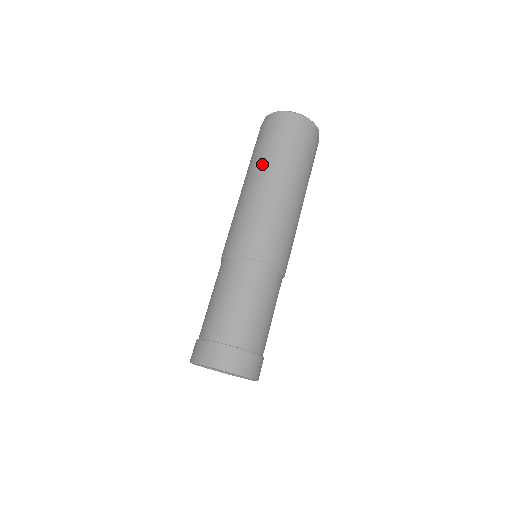
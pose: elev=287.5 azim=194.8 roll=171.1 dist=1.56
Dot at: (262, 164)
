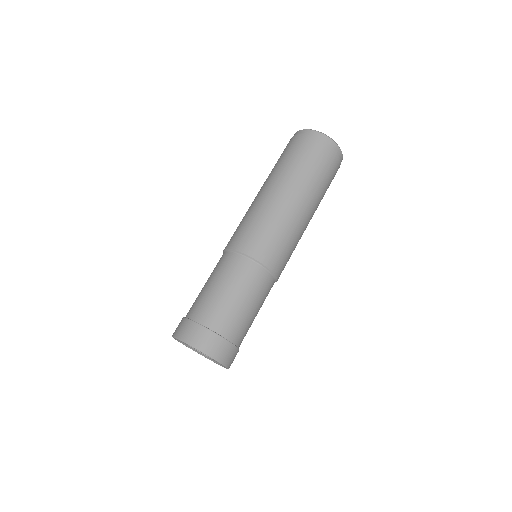
Dot at: occluded
